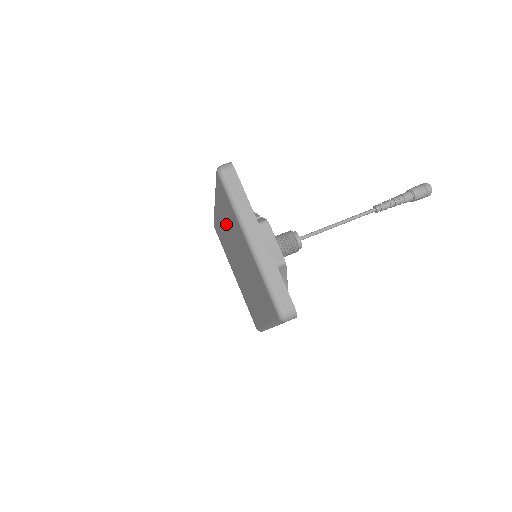
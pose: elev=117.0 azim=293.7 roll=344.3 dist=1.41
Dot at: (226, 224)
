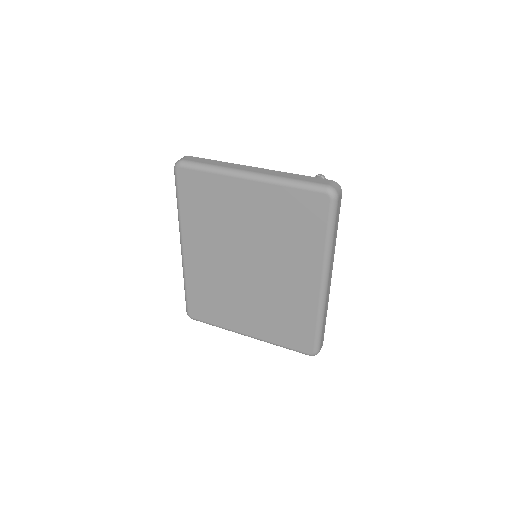
Dot at: (210, 240)
